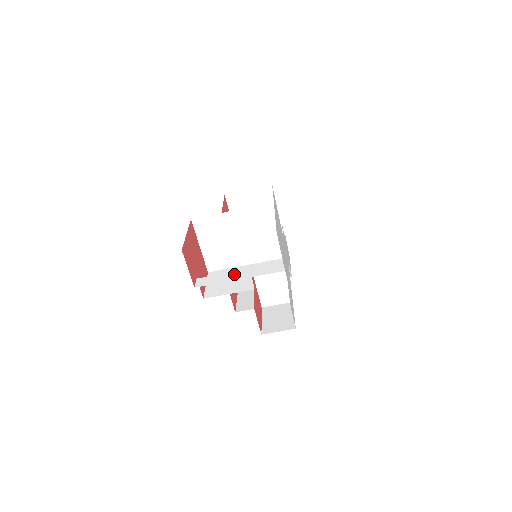
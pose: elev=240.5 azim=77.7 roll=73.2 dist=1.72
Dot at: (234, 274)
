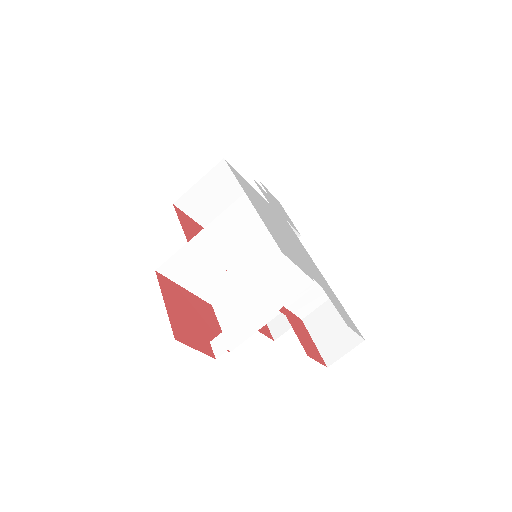
Dot at: (252, 315)
